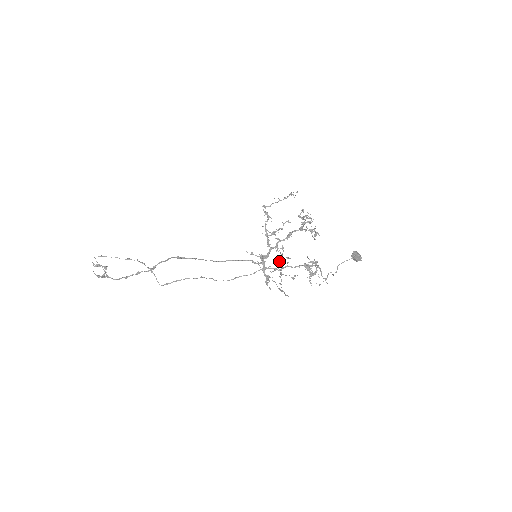
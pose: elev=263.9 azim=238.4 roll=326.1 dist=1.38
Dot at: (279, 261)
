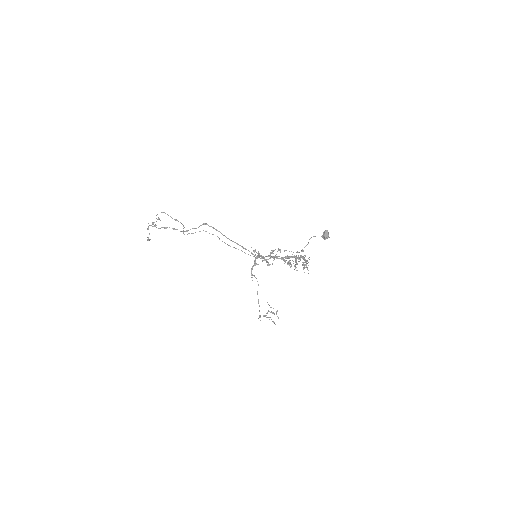
Dot at: occluded
